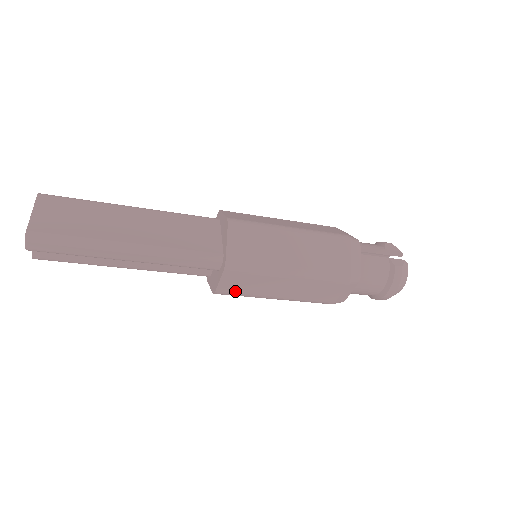
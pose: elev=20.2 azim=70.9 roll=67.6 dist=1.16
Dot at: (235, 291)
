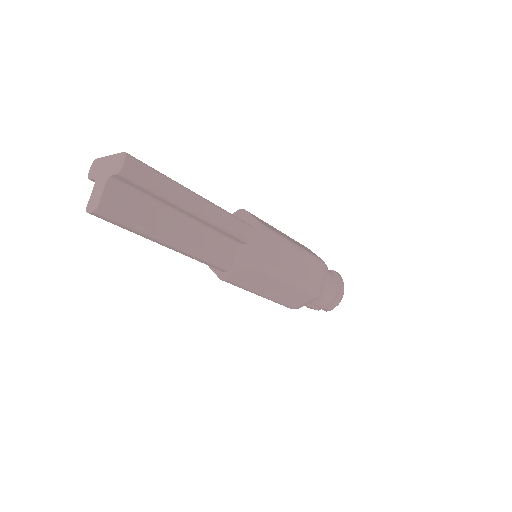
Dot at: (266, 261)
